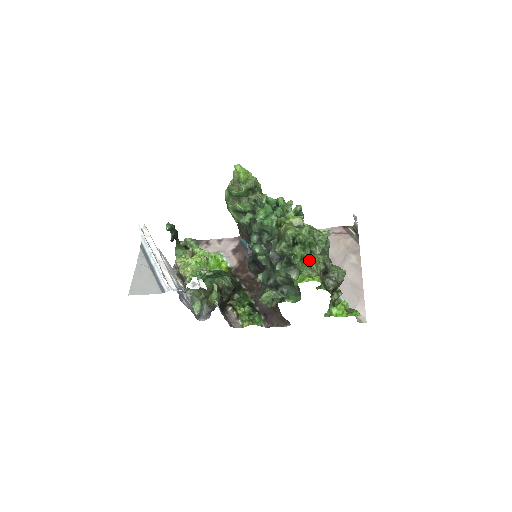
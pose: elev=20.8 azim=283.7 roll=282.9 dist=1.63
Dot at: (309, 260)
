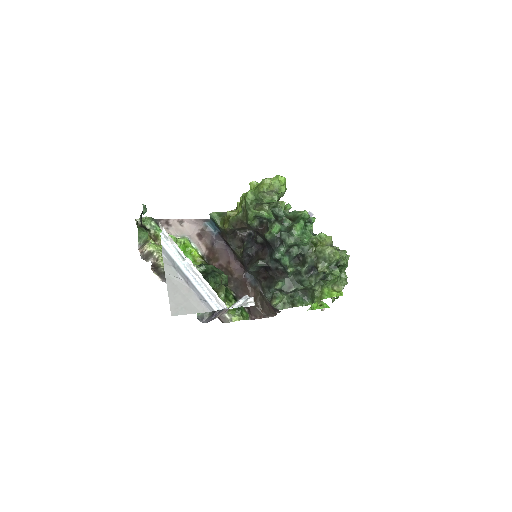
Dot at: (338, 277)
